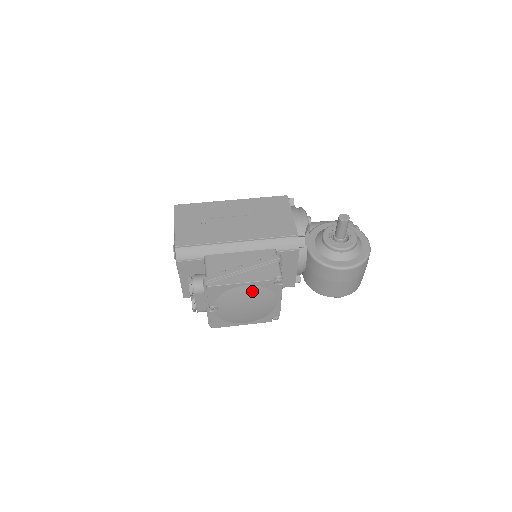
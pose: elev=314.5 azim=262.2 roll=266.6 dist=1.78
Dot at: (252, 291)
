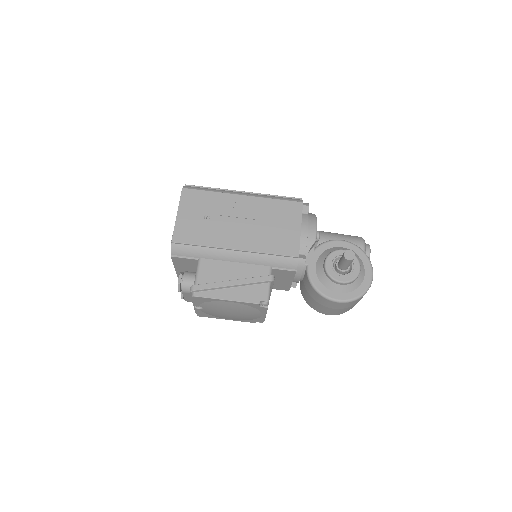
Dot at: (237, 306)
